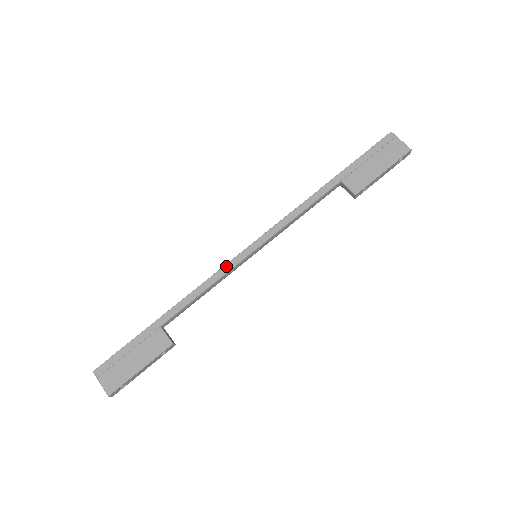
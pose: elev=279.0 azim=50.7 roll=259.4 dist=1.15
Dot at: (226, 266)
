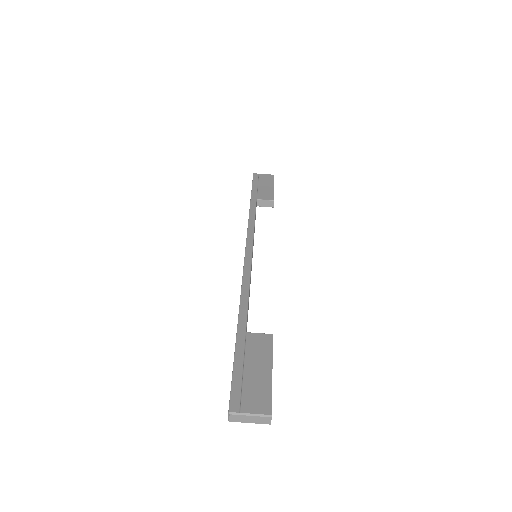
Dot at: (245, 268)
